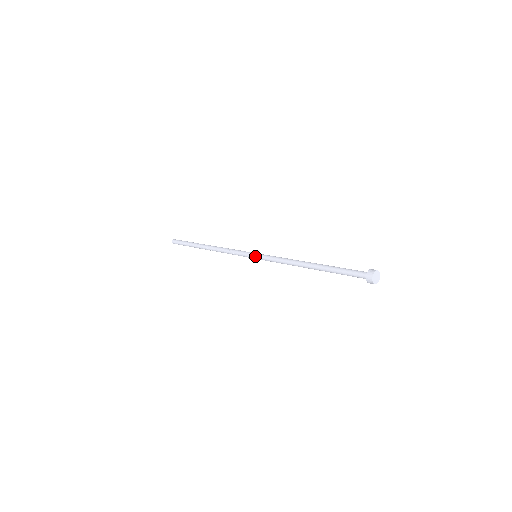
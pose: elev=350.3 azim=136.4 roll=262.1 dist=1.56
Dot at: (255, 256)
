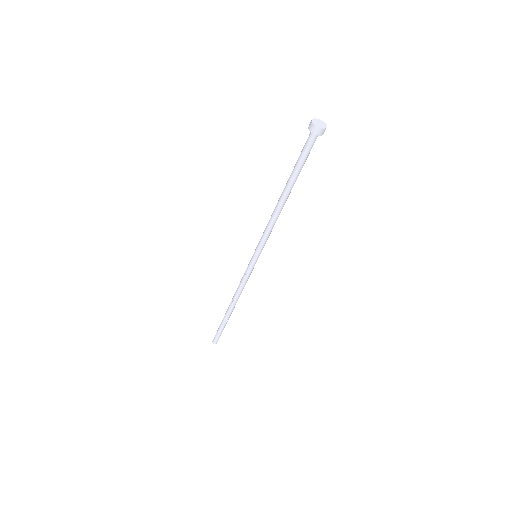
Dot at: (255, 252)
